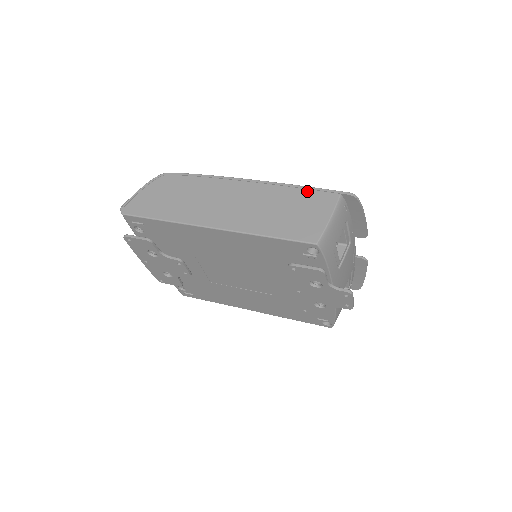
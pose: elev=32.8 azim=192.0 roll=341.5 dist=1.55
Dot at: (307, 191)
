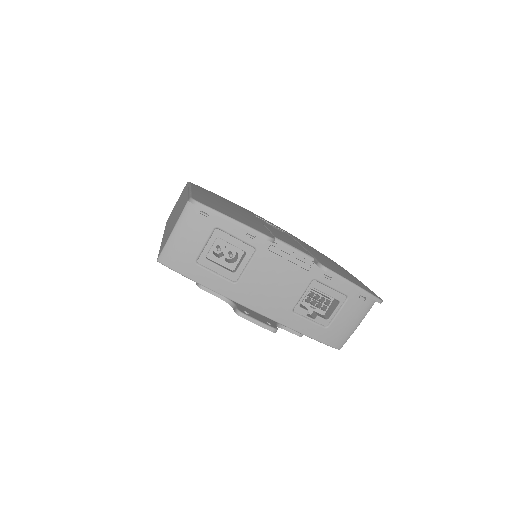
Dot at: occluded
